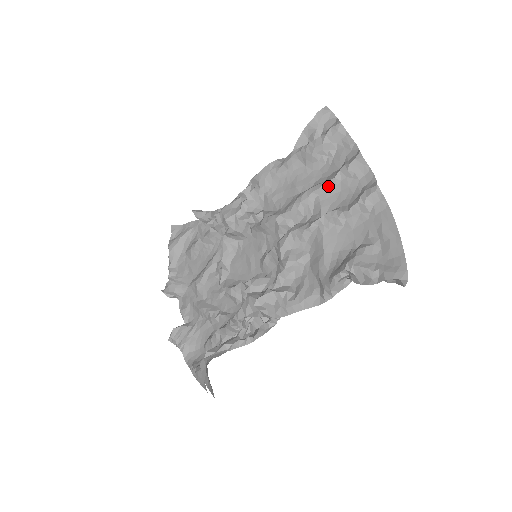
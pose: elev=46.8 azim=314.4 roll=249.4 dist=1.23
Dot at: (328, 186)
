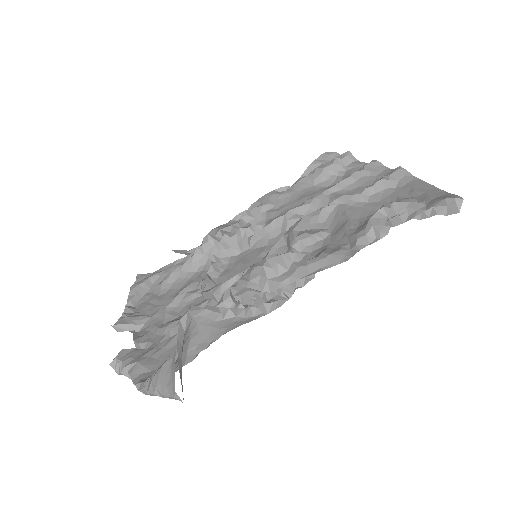
Dot at: (343, 184)
